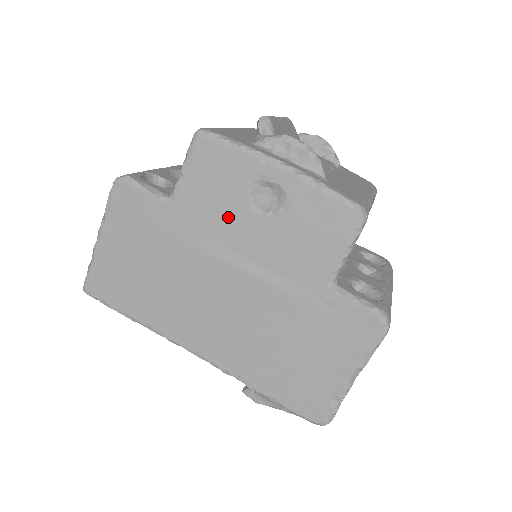
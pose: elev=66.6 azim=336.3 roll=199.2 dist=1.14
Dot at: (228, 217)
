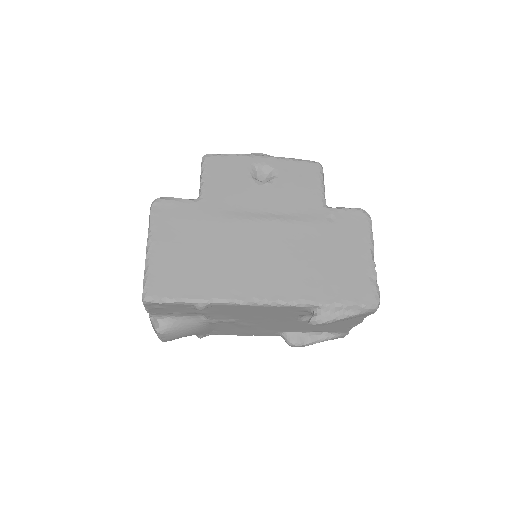
Dot at: (245, 193)
